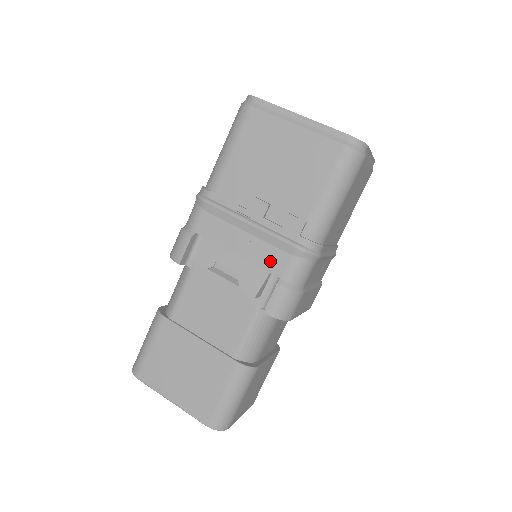
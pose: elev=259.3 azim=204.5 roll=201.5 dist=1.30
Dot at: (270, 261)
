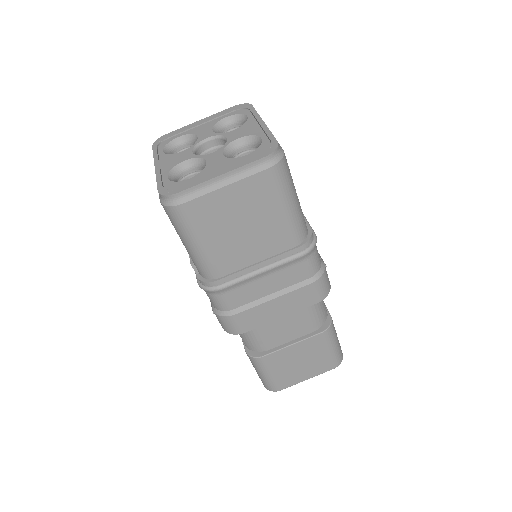
Dot at: occluded
